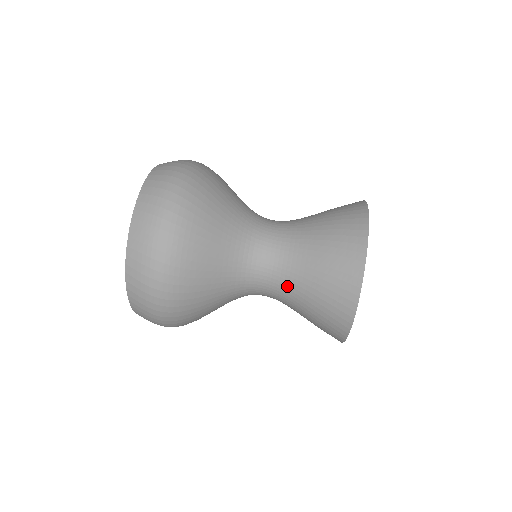
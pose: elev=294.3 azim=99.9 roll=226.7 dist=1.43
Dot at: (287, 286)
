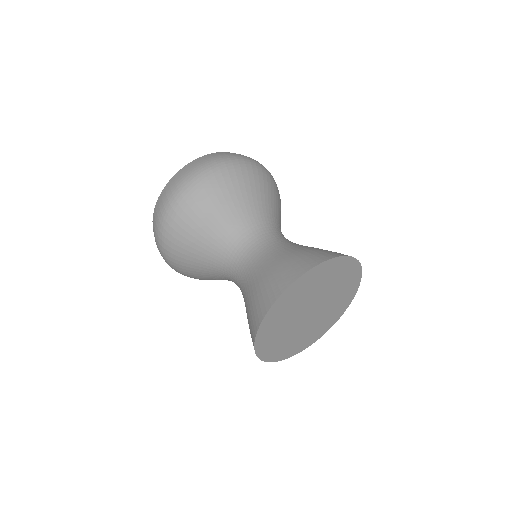
Dot at: (264, 255)
